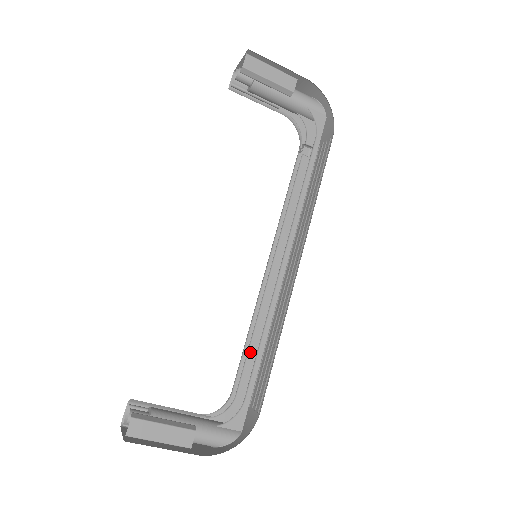
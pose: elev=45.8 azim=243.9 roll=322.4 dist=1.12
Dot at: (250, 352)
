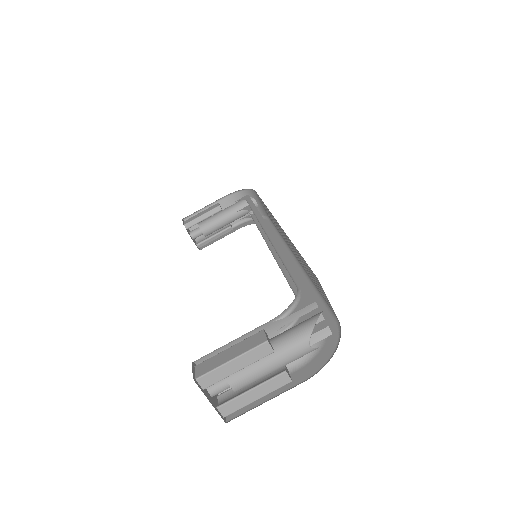
Dot at: (291, 281)
